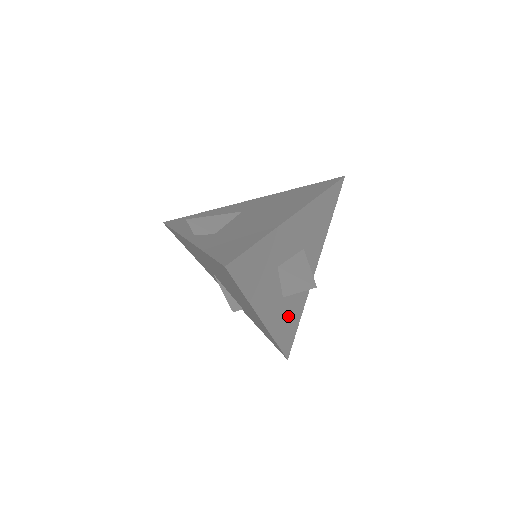
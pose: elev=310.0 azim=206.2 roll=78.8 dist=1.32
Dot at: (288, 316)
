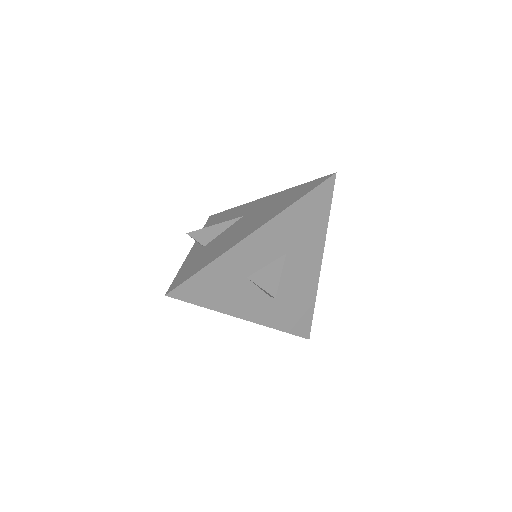
Dot at: (289, 308)
